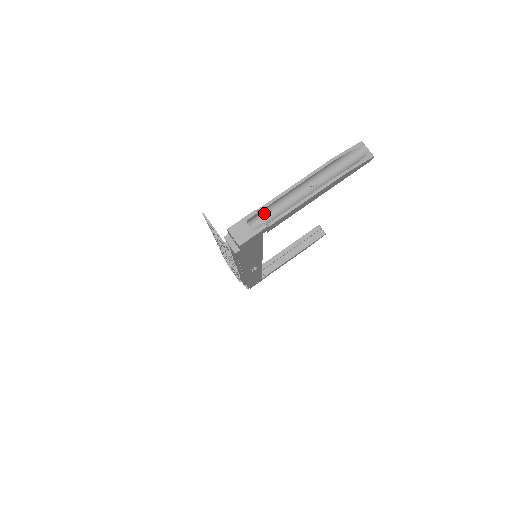
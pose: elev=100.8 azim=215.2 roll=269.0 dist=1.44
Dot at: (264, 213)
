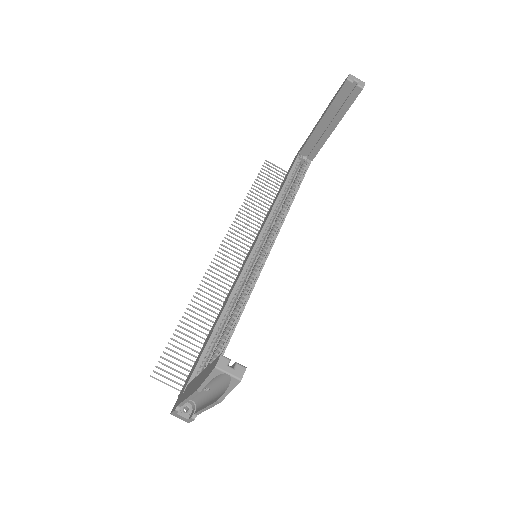
Dot at: occluded
